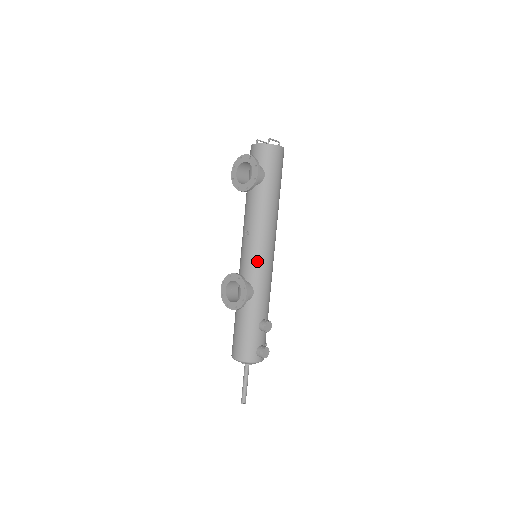
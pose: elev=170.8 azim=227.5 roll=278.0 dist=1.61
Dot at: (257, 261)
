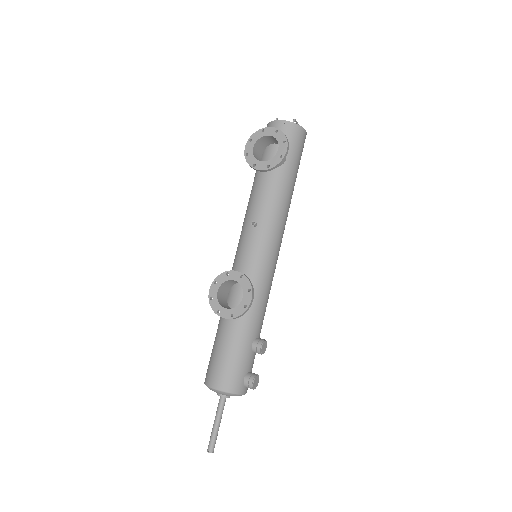
Dot at: (263, 260)
